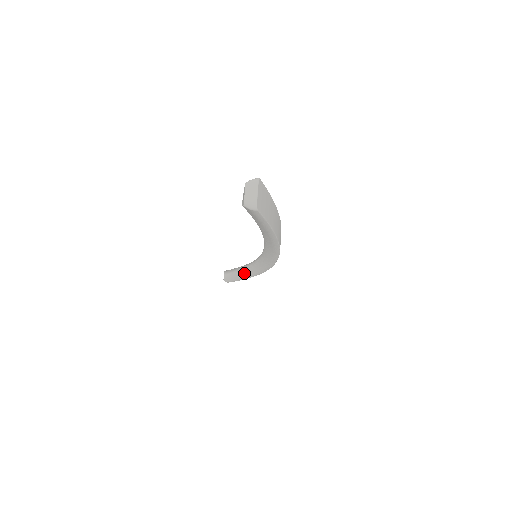
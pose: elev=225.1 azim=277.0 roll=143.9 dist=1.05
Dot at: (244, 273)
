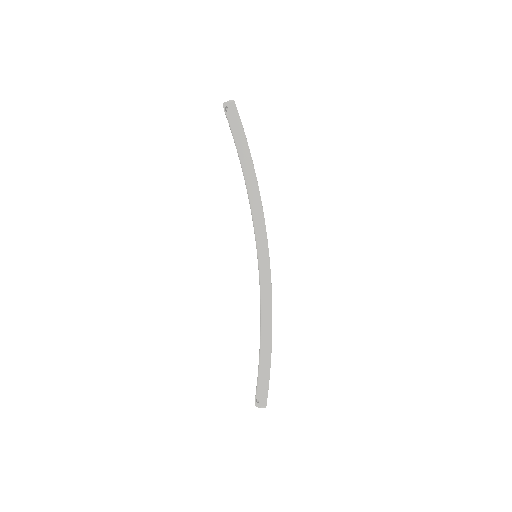
Dot at: occluded
